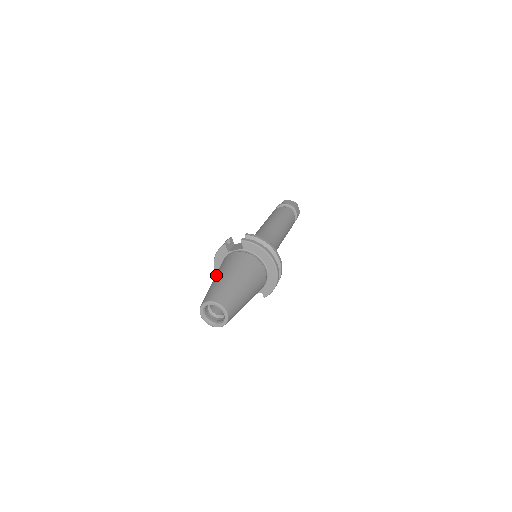
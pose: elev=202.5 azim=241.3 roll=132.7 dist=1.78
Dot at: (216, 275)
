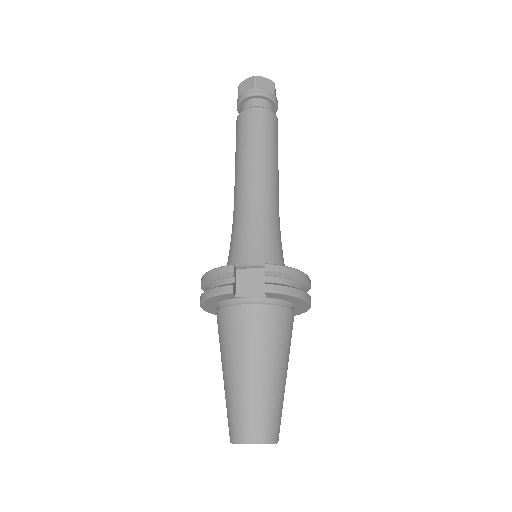
Dot at: (234, 362)
